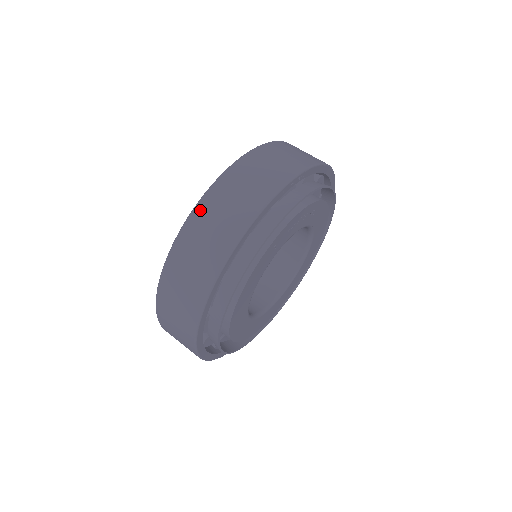
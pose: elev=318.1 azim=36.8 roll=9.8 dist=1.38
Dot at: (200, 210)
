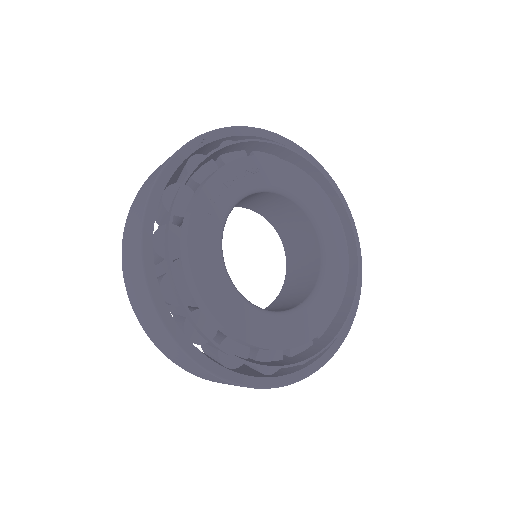
Dot at: (126, 227)
